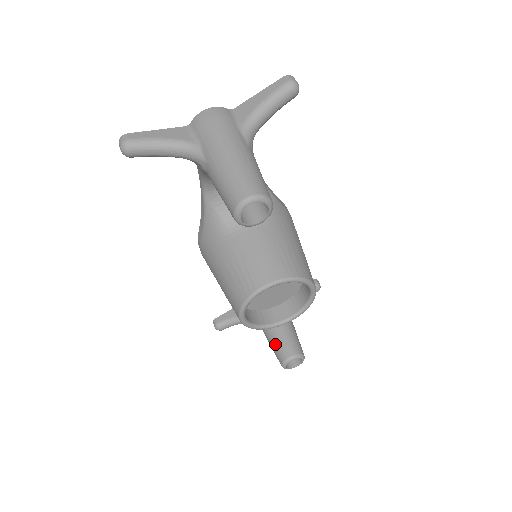
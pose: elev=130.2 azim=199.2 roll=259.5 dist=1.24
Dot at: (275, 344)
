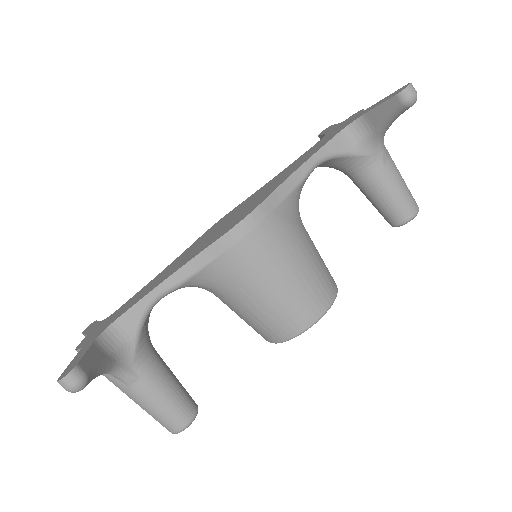
Dot at: occluded
